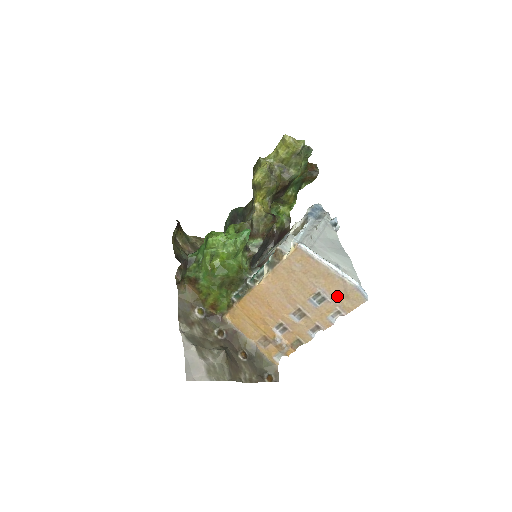
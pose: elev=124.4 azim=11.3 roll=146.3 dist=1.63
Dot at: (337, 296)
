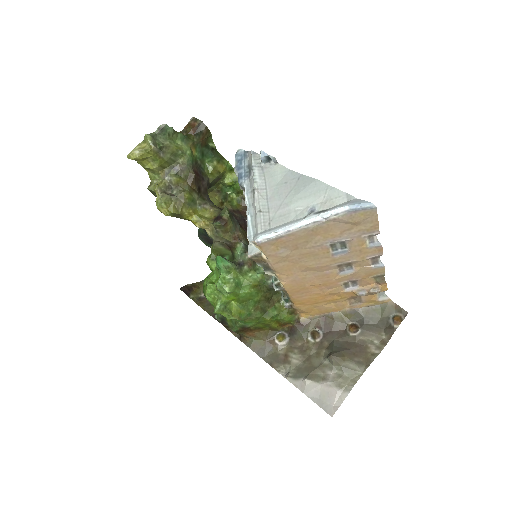
Dot at: (348, 231)
